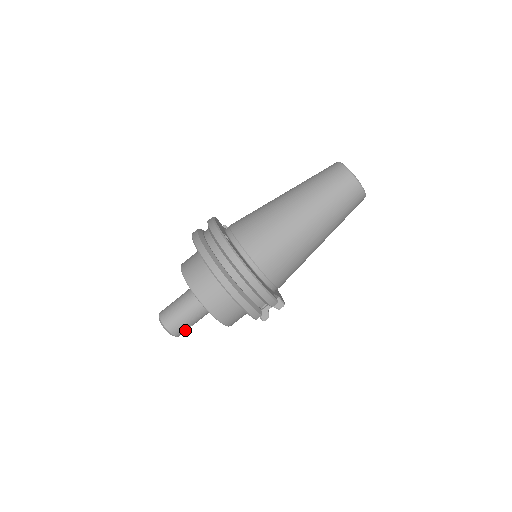
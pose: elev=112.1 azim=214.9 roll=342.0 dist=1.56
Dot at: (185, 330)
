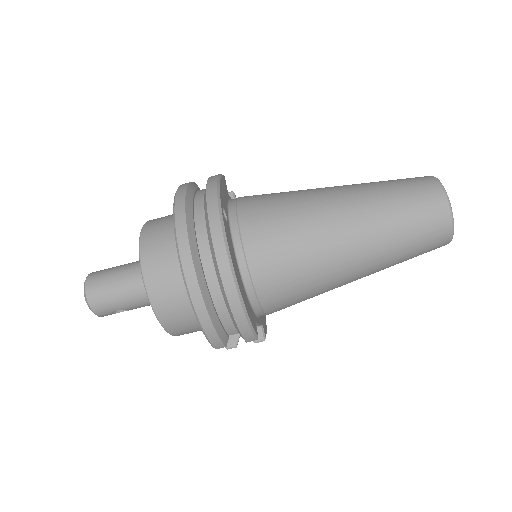
Dot at: (115, 312)
